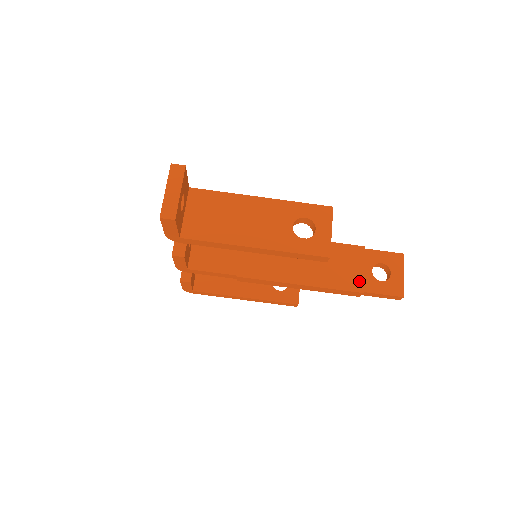
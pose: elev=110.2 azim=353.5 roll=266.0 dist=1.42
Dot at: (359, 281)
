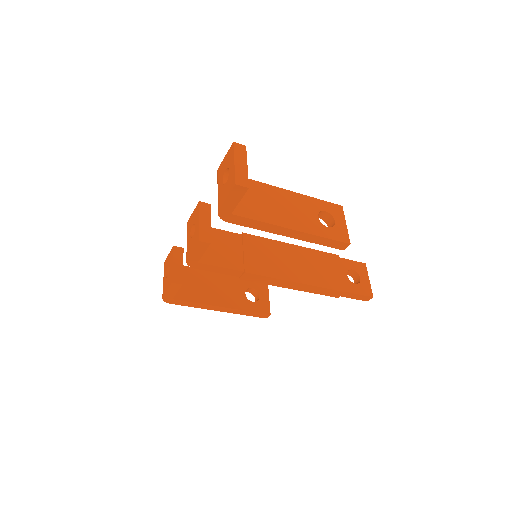
Dot at: (340, 282)
